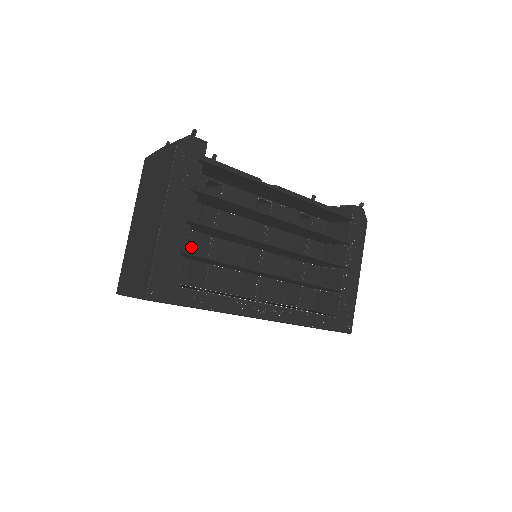
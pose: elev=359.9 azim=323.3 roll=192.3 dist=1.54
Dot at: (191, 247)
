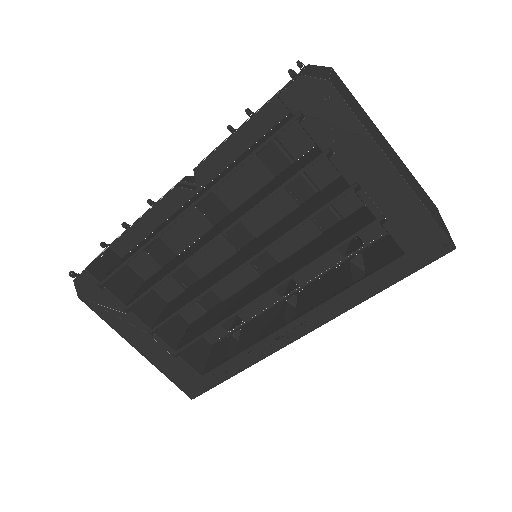
Dot at: (198, 308)
